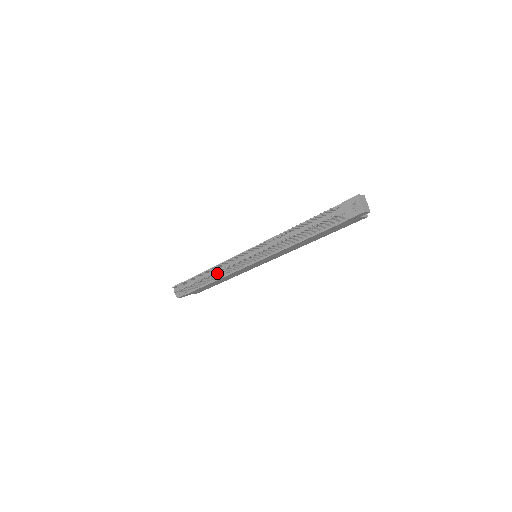
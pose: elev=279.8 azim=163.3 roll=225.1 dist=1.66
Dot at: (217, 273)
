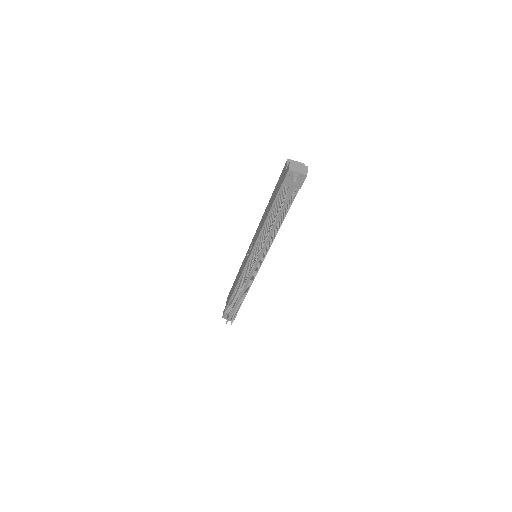
Dot at: occluded
